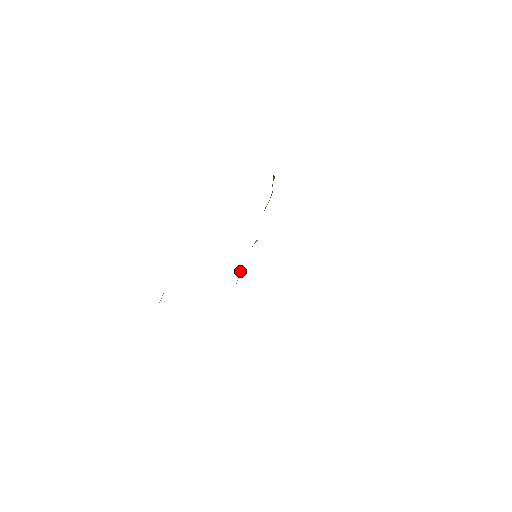
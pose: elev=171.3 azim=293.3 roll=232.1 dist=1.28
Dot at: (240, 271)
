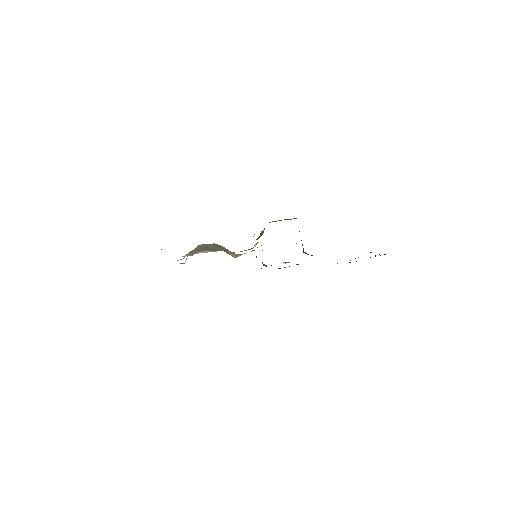
Dot at: (254, 234)
